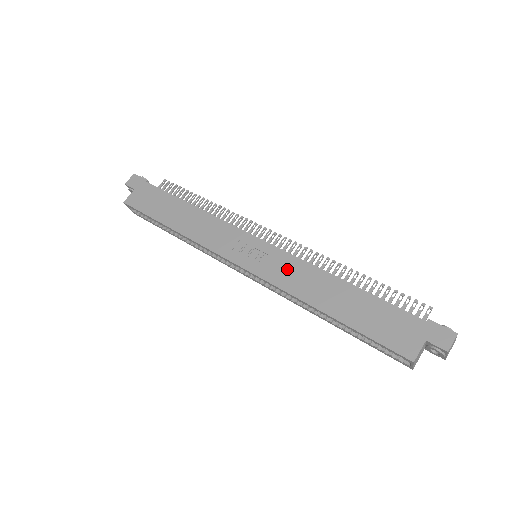
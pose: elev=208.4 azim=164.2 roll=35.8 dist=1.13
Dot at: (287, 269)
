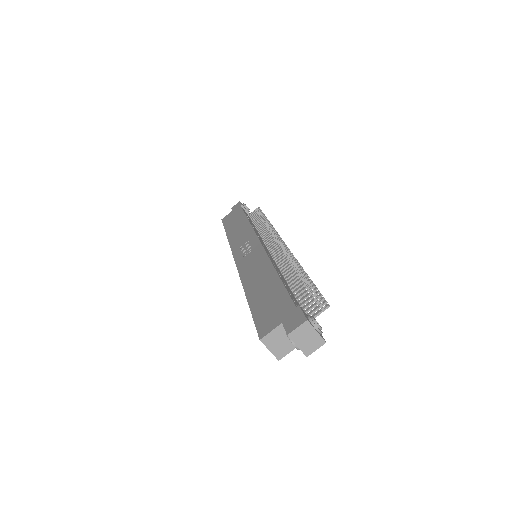
Dot at: (254, 261)
